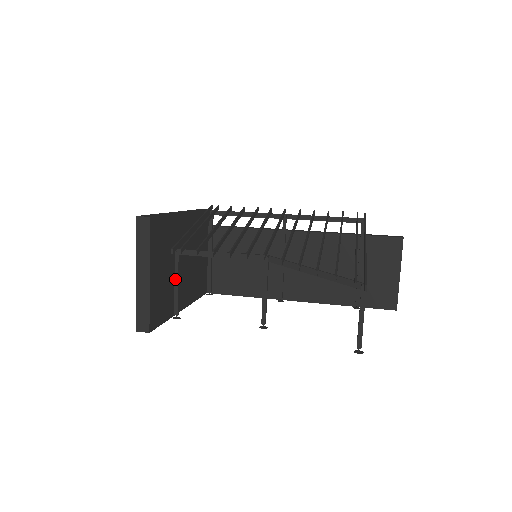
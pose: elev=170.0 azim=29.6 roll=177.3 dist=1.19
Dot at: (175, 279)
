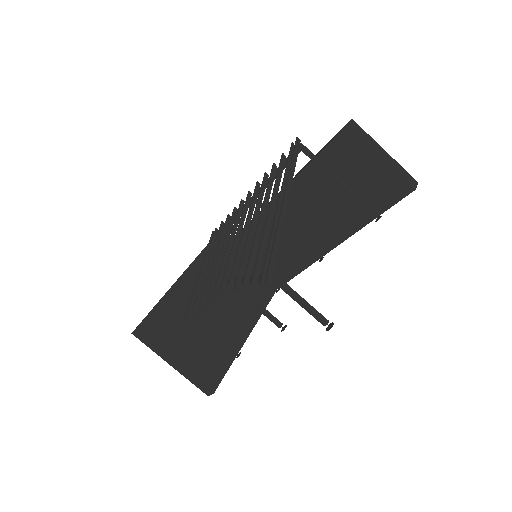
Dot at: (209, 333)
